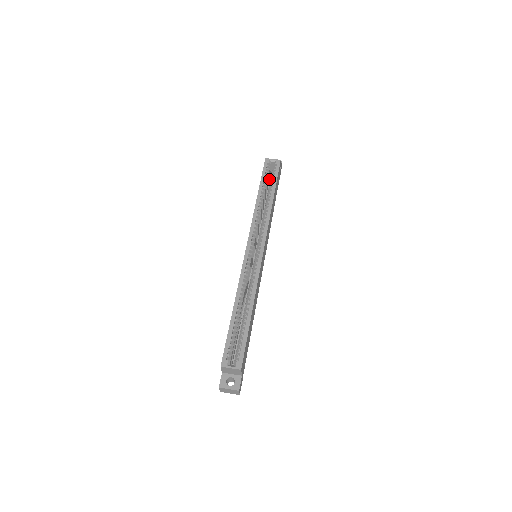
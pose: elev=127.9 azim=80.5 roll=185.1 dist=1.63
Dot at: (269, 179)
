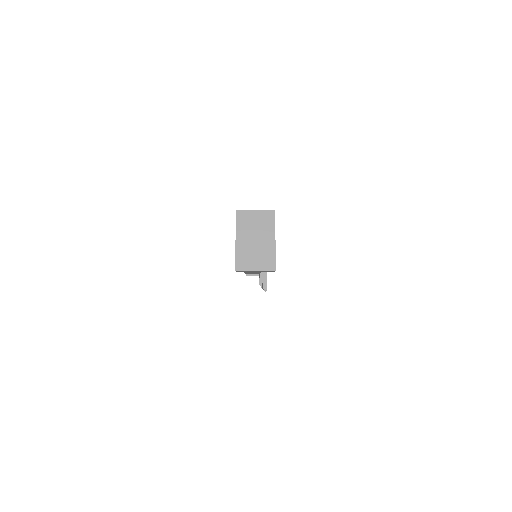
Dot at: occluded
